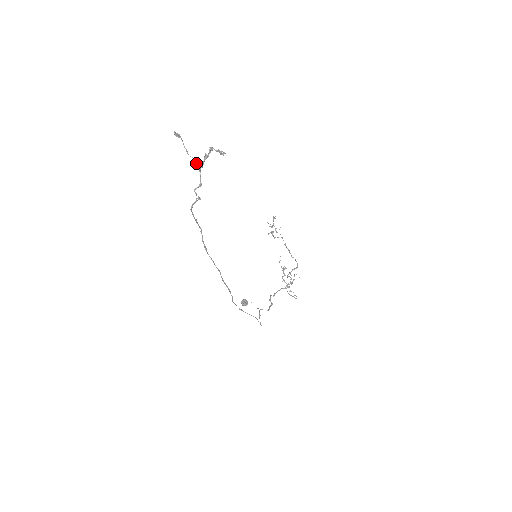
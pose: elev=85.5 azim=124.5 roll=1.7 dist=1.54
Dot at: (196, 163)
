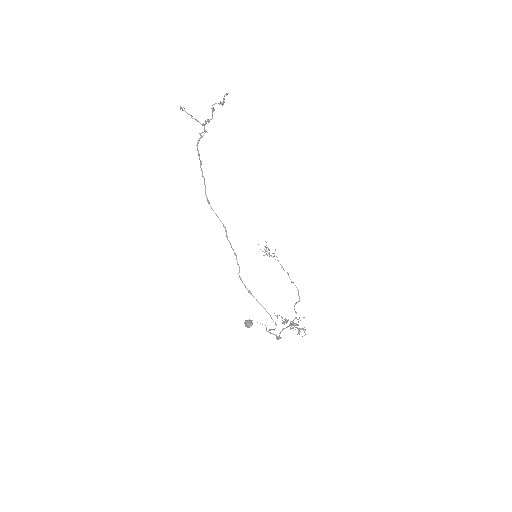
Dot at: occluded
